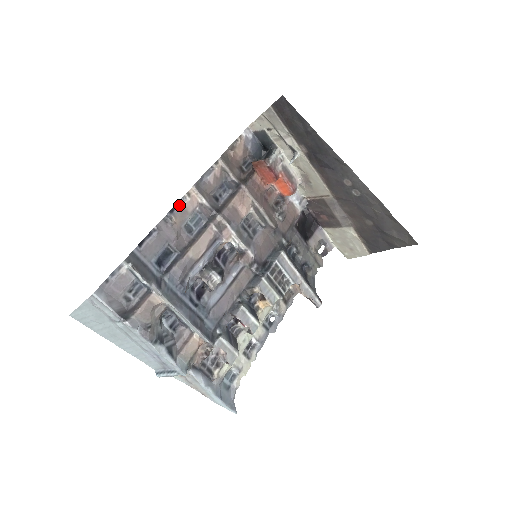
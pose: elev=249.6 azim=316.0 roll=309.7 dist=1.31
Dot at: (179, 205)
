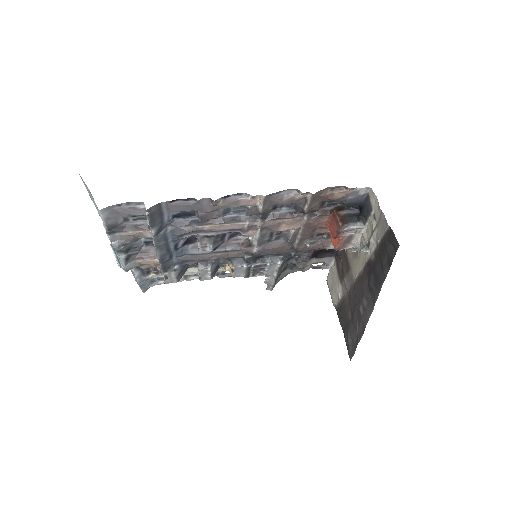
Dot at: (237, 196)
